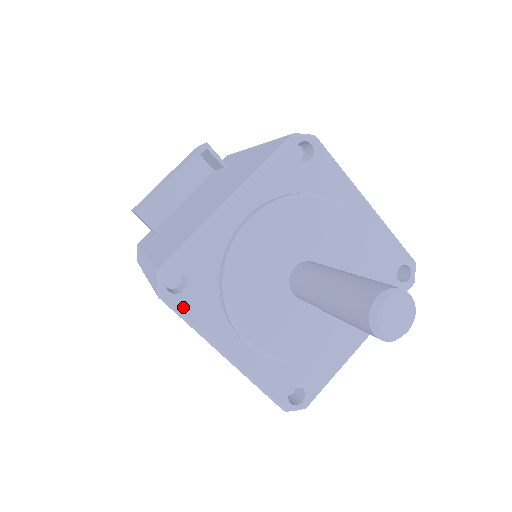
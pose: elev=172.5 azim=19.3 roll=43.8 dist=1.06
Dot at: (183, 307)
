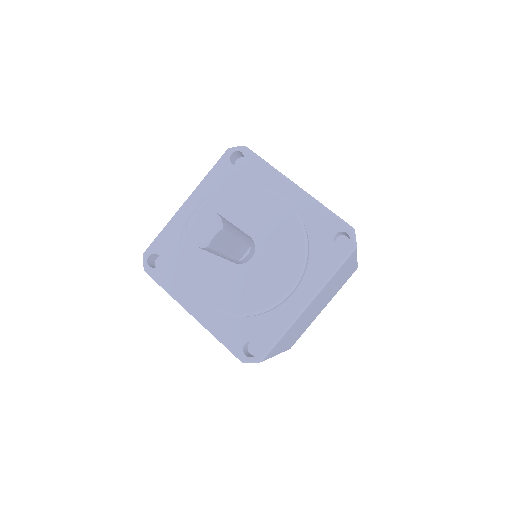
Dot at: (159, 277)
